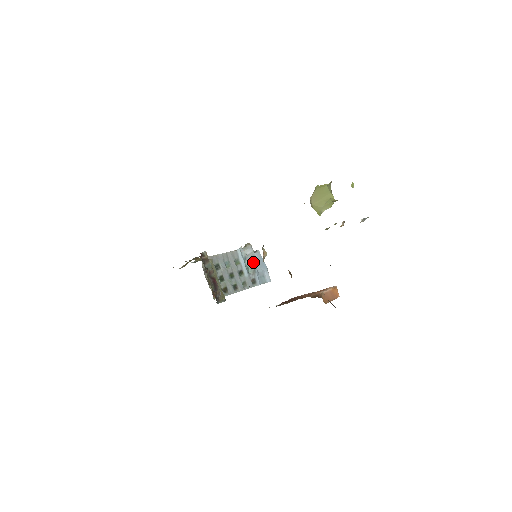
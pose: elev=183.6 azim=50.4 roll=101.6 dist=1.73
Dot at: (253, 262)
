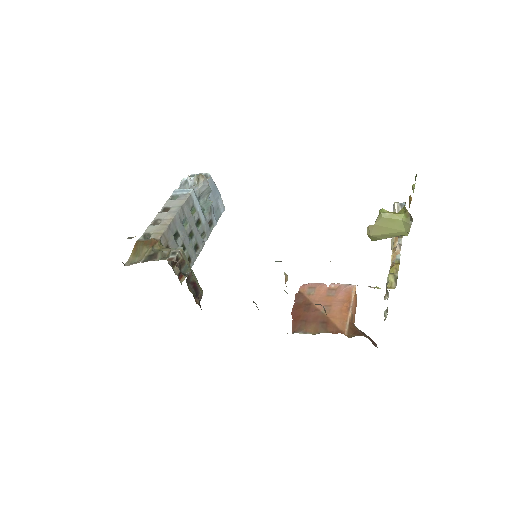
Dot at: (207, 197)
